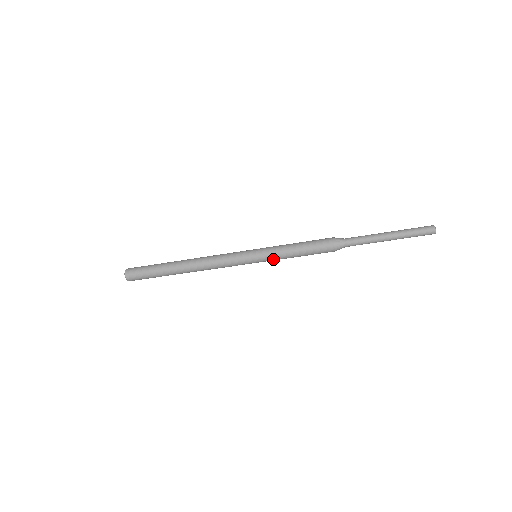
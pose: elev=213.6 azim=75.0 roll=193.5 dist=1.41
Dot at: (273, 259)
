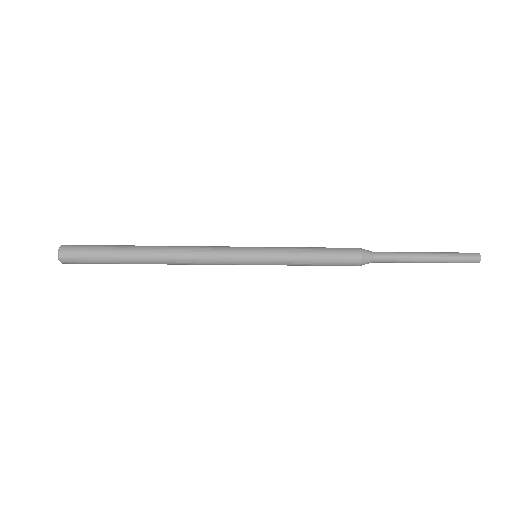
Dot at: occluded
